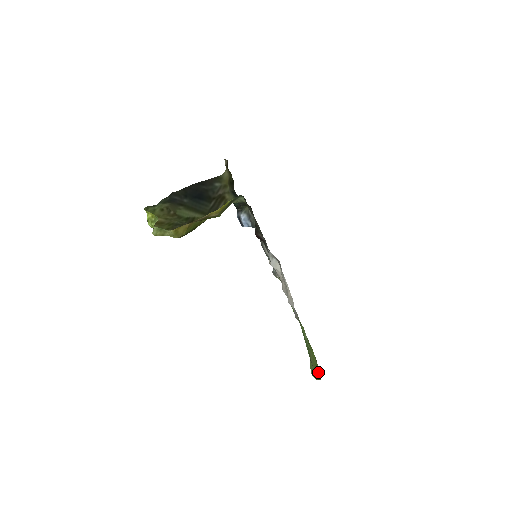
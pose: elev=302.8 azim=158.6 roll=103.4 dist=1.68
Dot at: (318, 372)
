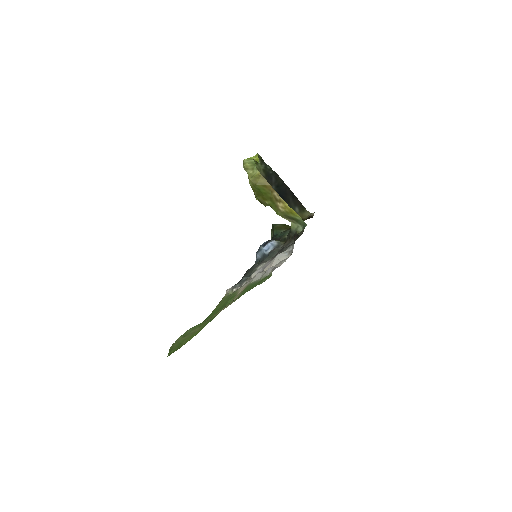
Dot at: (173, 351)
